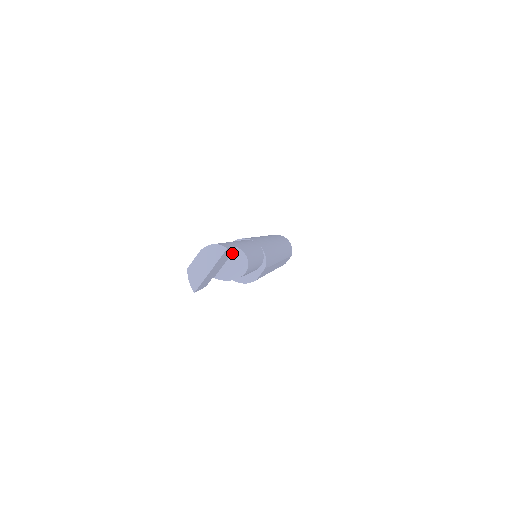
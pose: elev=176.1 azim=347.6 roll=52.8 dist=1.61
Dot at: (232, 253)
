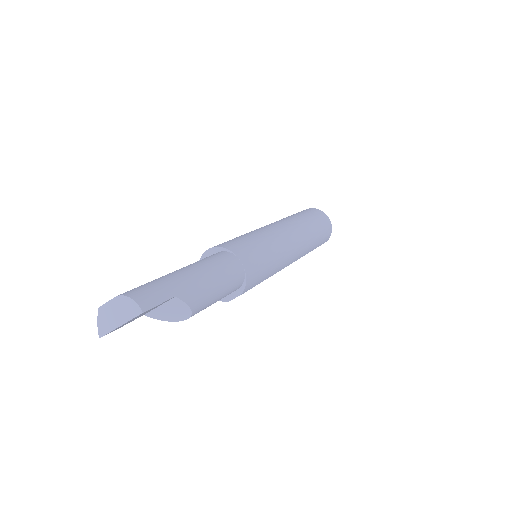
Dot at: (169, 300)
